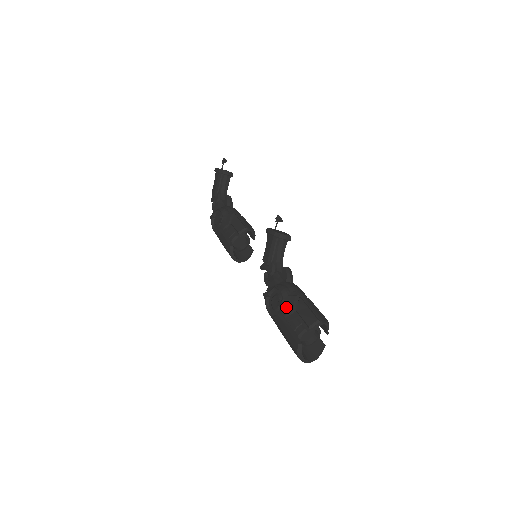
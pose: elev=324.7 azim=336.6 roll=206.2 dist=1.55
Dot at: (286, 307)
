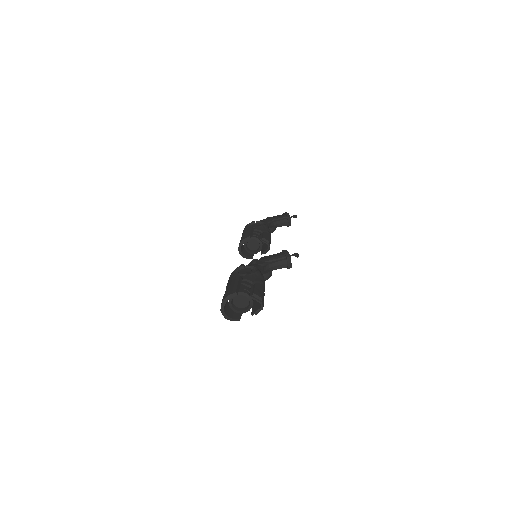
Dot at: (251, 277)
